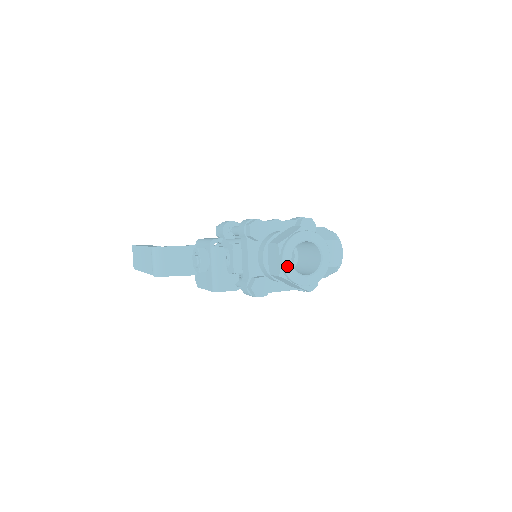
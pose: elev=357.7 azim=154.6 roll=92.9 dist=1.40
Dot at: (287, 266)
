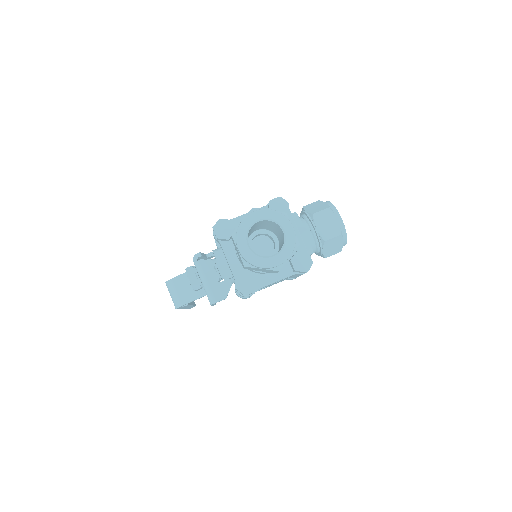
Dot at: (245, 253)
